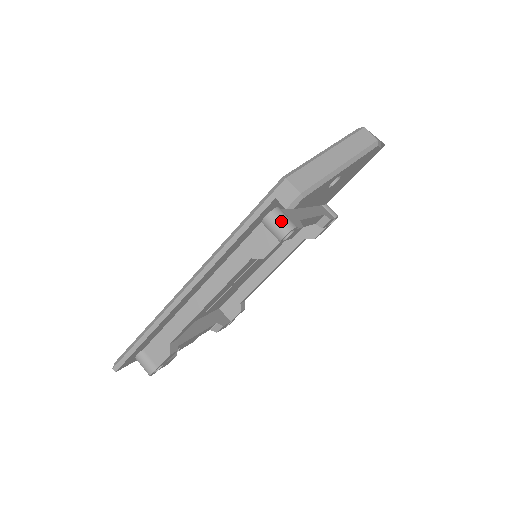
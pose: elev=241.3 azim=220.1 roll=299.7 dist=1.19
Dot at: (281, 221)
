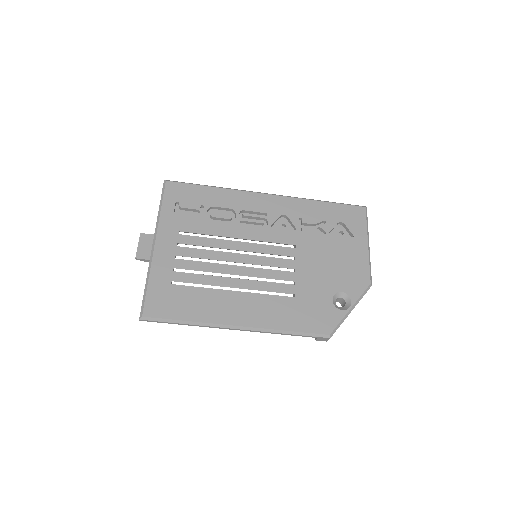
Dot at: occluded
